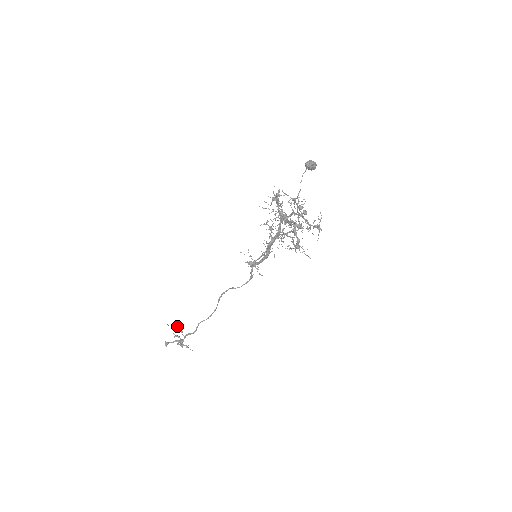
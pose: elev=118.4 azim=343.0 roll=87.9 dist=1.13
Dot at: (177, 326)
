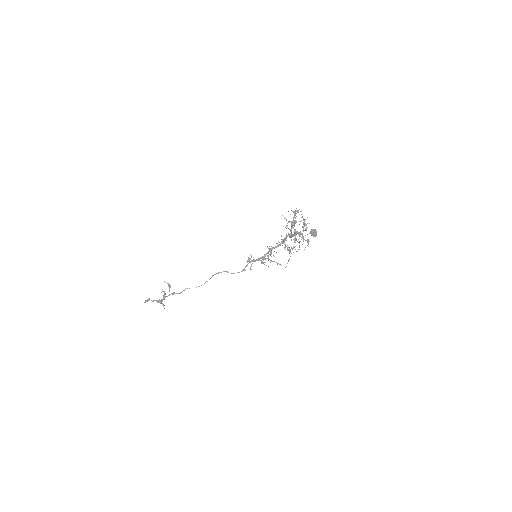
Dot at: (169, 285)
